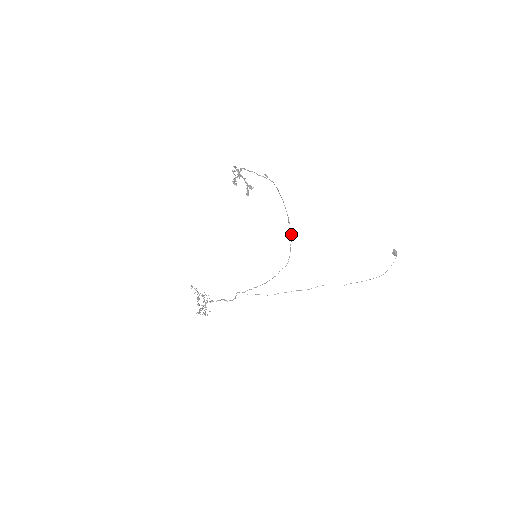
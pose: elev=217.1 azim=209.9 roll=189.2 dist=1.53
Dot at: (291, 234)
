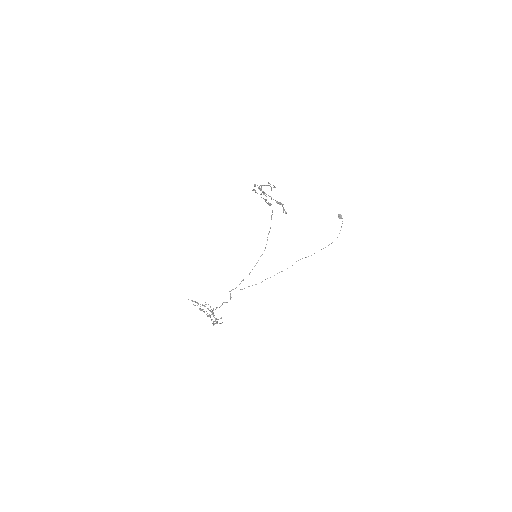
Dot at: occluded
